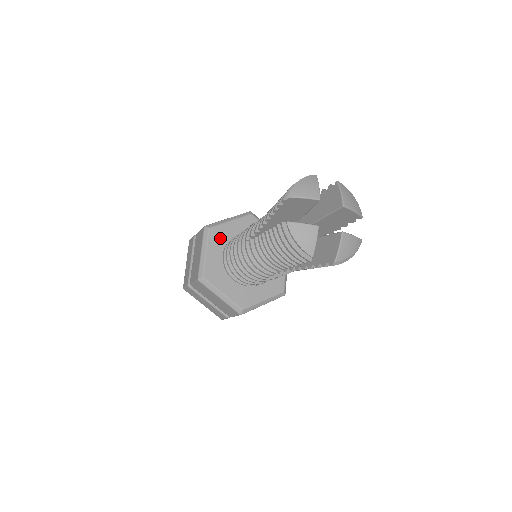
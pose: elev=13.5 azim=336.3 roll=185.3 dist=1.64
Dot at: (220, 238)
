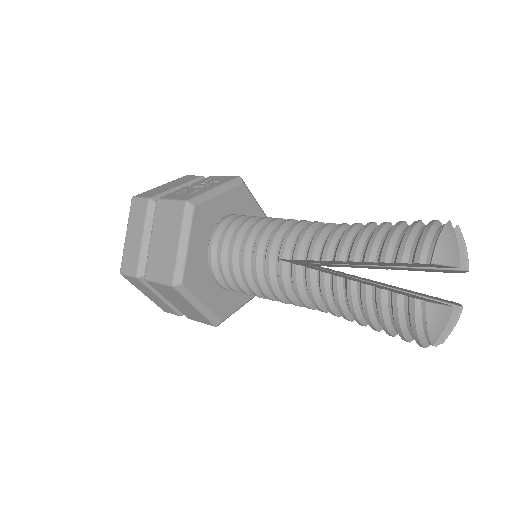
Dot at: (206, 221)
